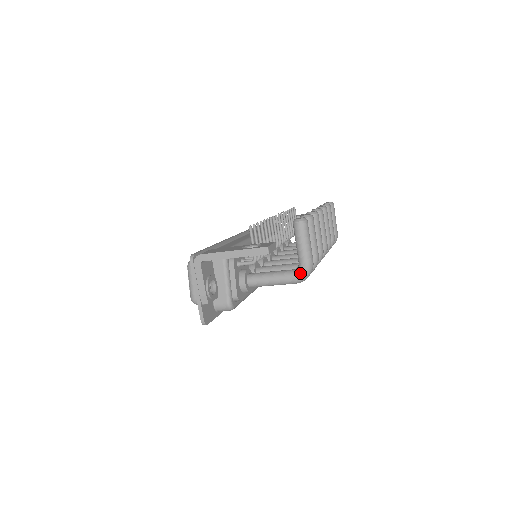
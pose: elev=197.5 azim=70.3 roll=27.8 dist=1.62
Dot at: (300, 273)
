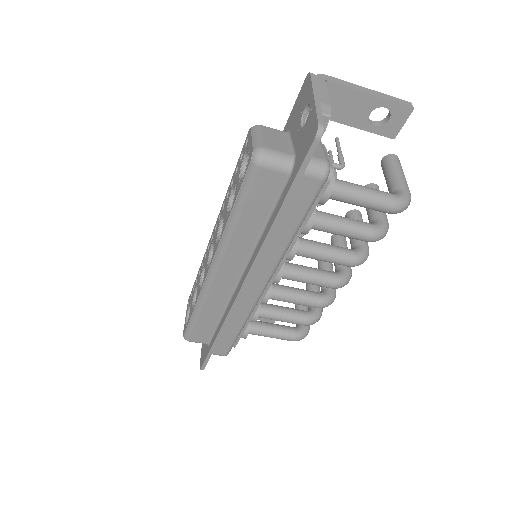
Dot at: (401, 194)
